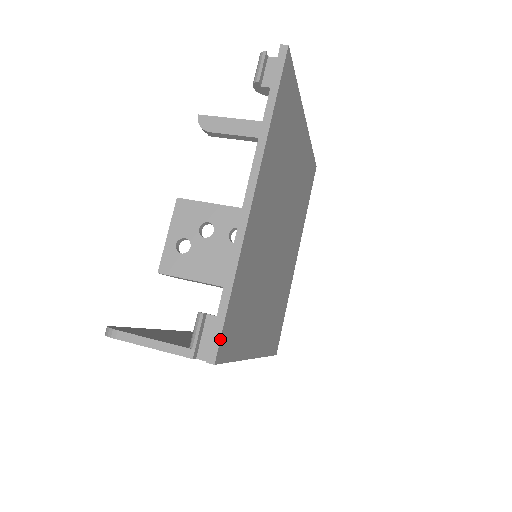
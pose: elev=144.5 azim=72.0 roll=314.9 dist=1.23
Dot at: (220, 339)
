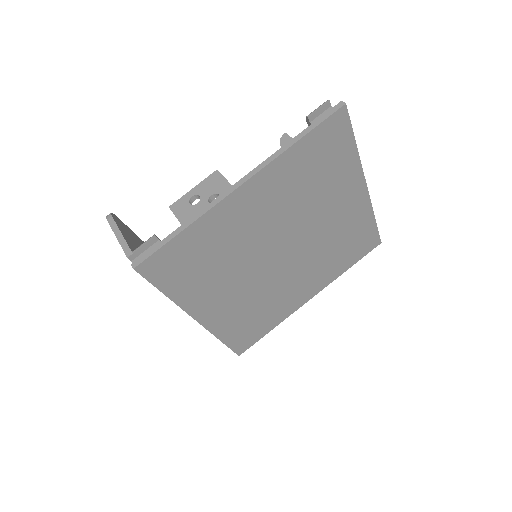
Dot at: (149, 257)
